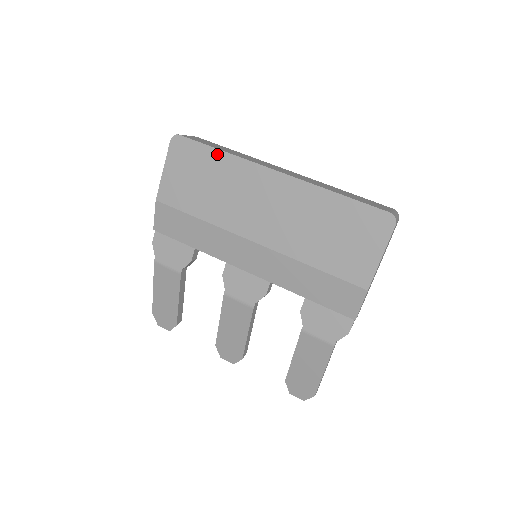
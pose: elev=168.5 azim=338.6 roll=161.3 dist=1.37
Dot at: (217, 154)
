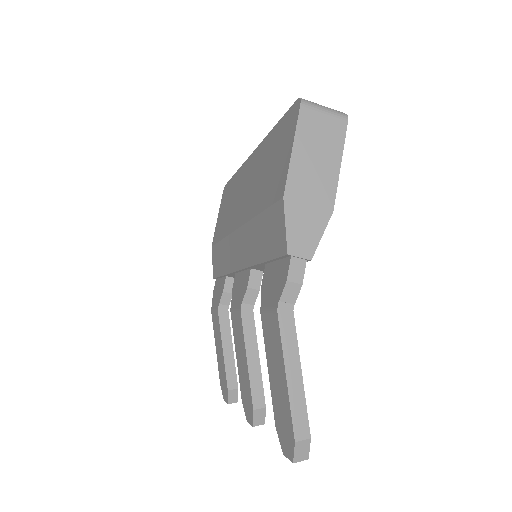
Dot at: (234, 177)
